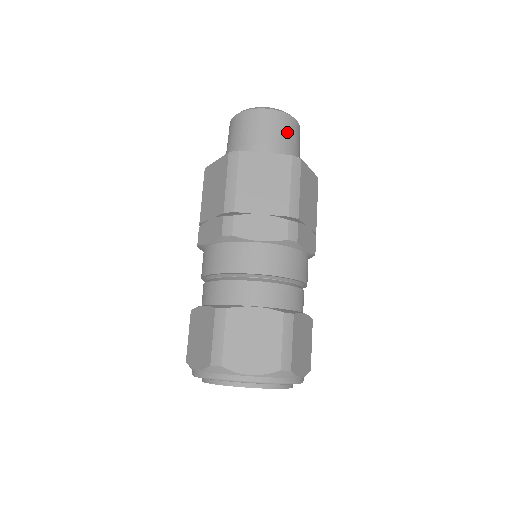
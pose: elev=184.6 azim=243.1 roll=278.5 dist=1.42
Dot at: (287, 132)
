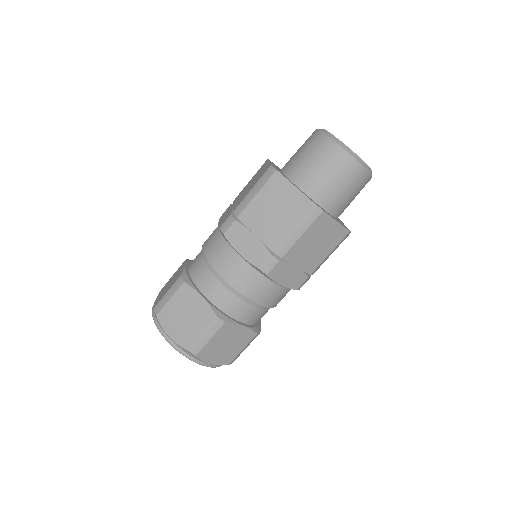
Dot at: (341, 176)
